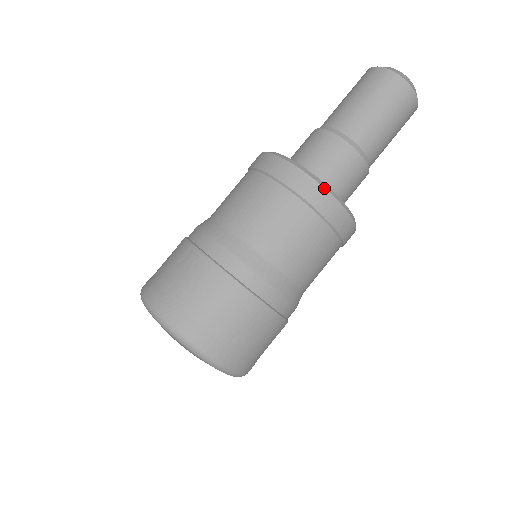
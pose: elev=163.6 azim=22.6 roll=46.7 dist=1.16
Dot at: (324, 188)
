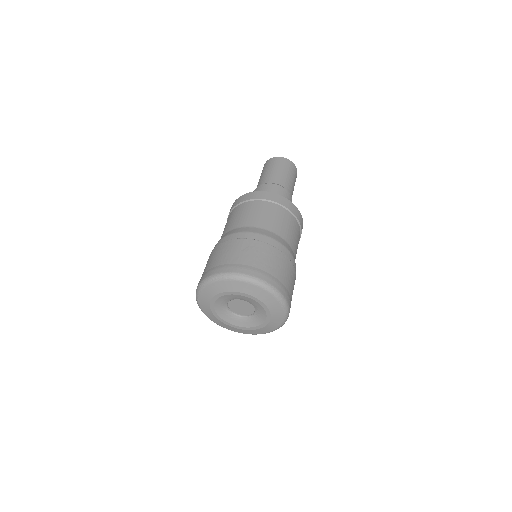
Dot at: (296, 207)
